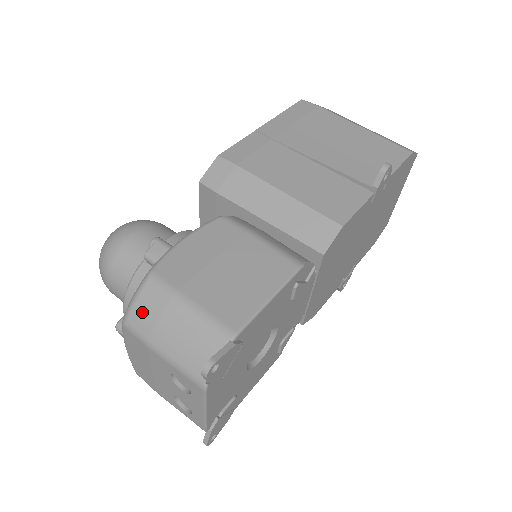
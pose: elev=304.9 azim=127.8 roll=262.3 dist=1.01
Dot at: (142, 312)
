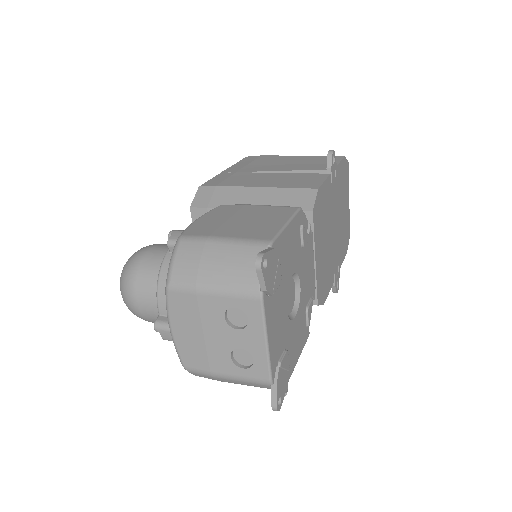
Dot at: (183, 265)
